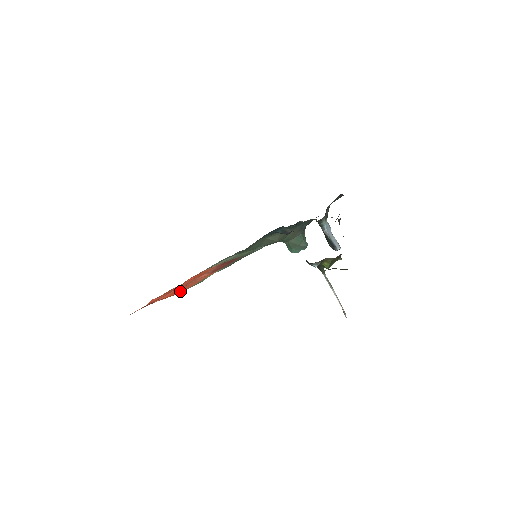
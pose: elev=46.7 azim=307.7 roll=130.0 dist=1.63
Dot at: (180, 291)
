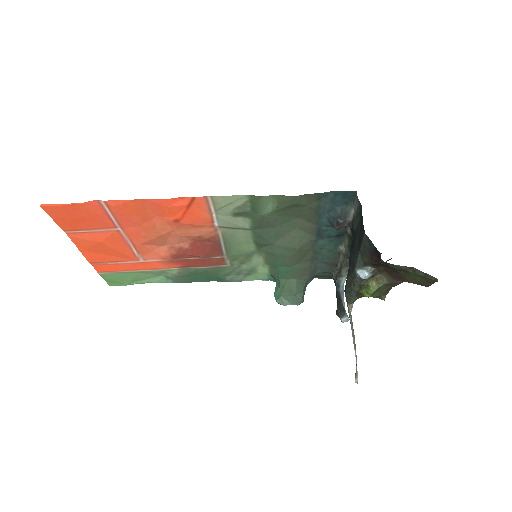
Dot at: (101, 265)
